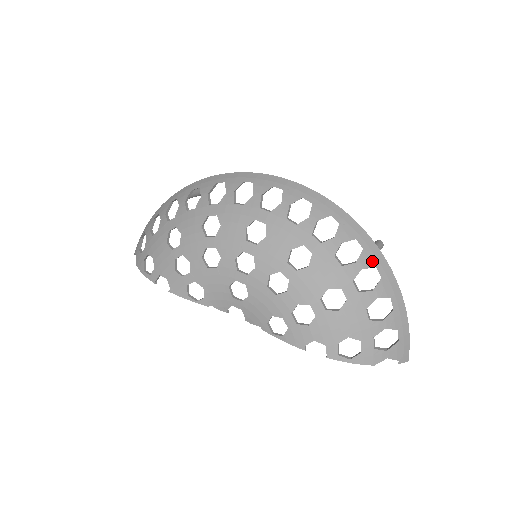
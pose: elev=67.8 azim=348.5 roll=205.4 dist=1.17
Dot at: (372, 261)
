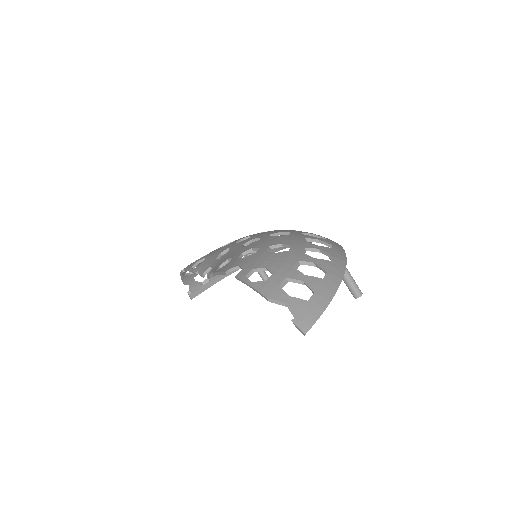
Dot at: (332, 253)
